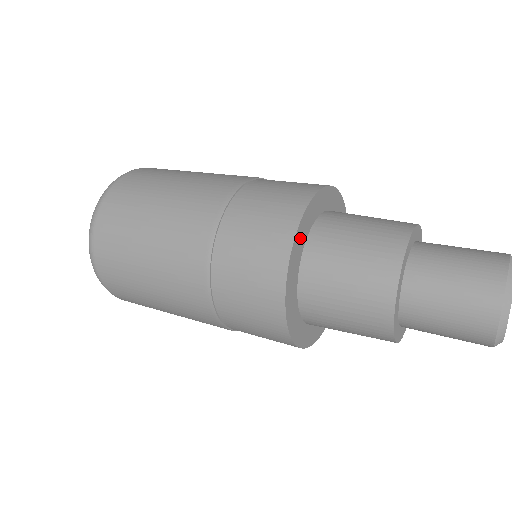
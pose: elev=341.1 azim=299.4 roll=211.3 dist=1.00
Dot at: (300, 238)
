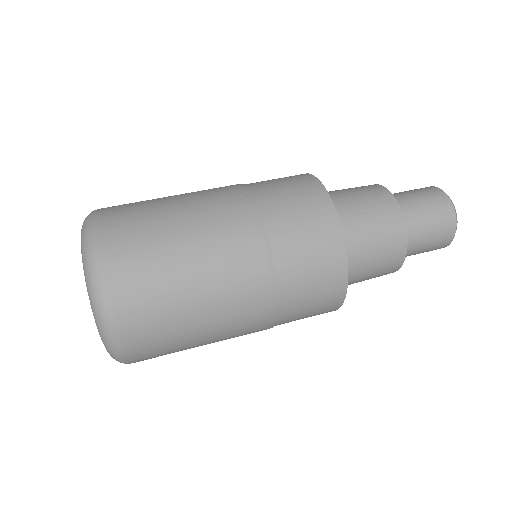
Dot at: occluded
